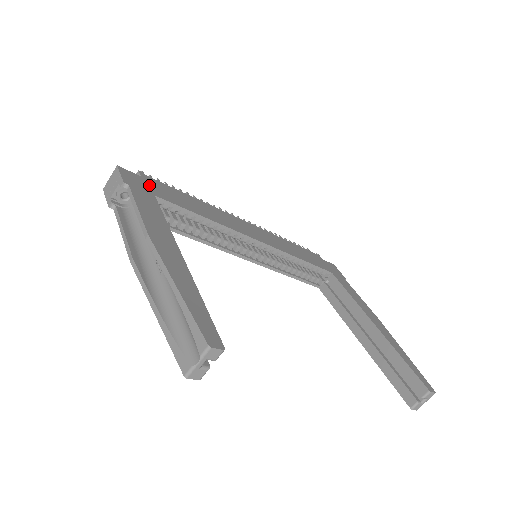
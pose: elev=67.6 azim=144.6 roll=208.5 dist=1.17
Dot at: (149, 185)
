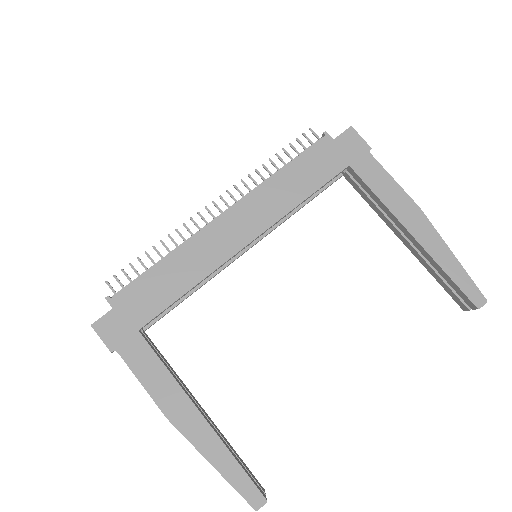
Dot at: (125, 316)
